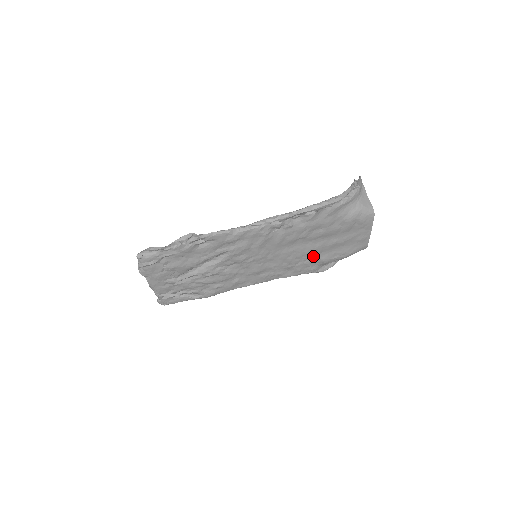
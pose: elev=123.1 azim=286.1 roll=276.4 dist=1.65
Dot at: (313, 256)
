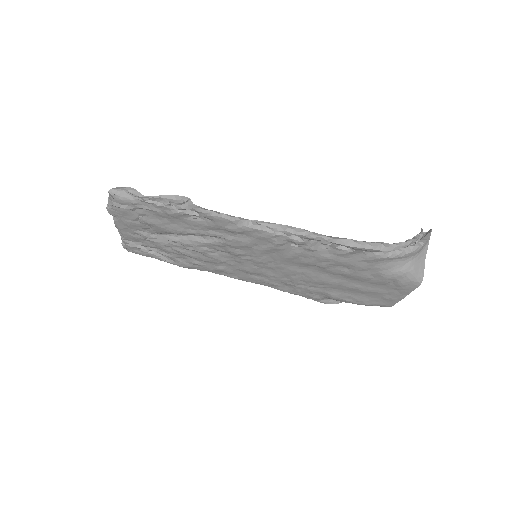
Dot at: (323, 287)
